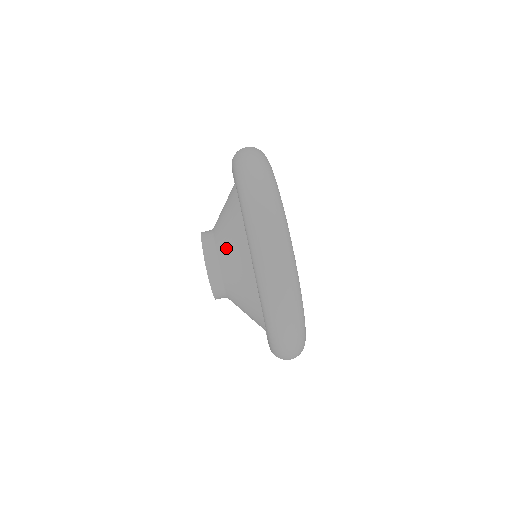
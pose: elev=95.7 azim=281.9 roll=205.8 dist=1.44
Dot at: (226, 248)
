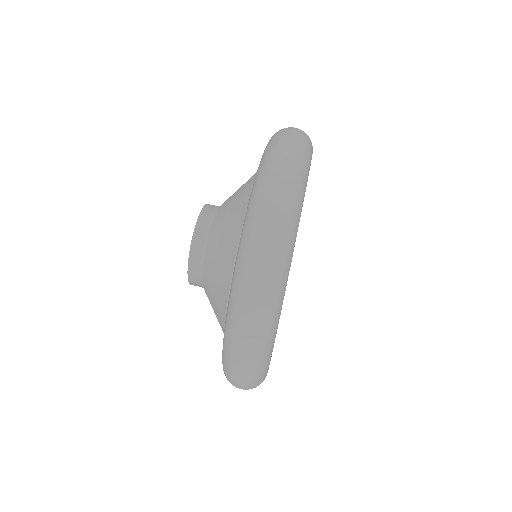
Dot at: (234, 193)
